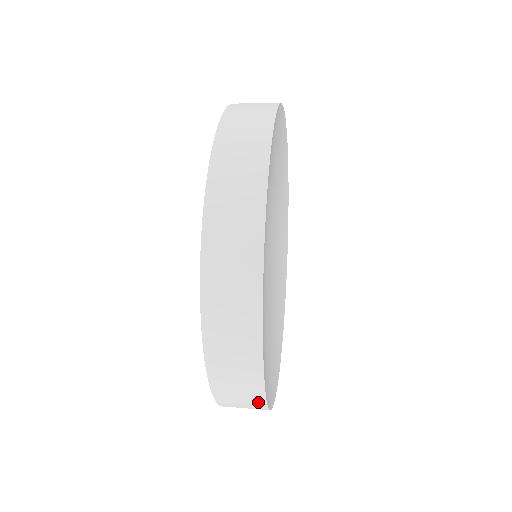
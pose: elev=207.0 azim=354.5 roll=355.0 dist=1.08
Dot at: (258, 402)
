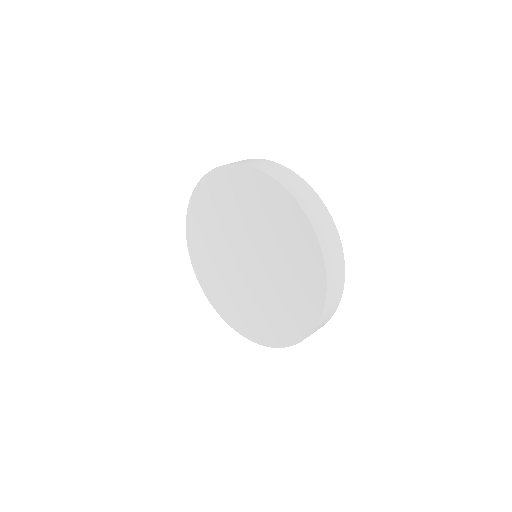
Dot at: (332, 314)
